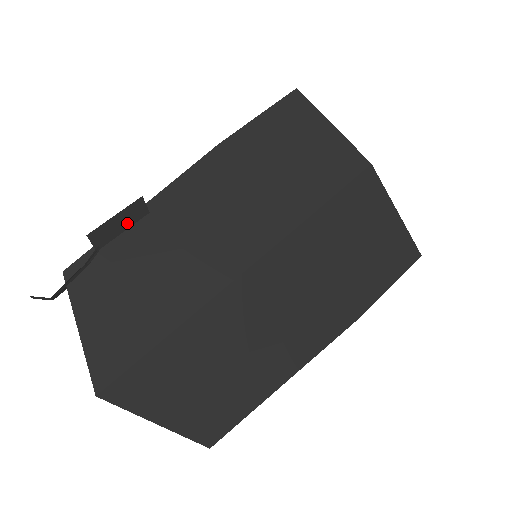
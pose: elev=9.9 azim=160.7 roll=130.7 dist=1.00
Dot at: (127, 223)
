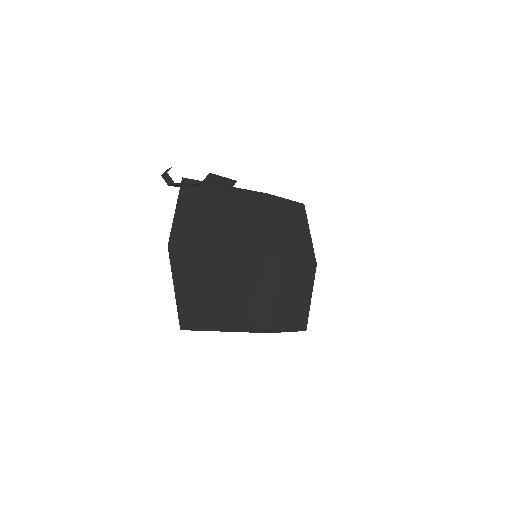
Dot at: (220, 186)
